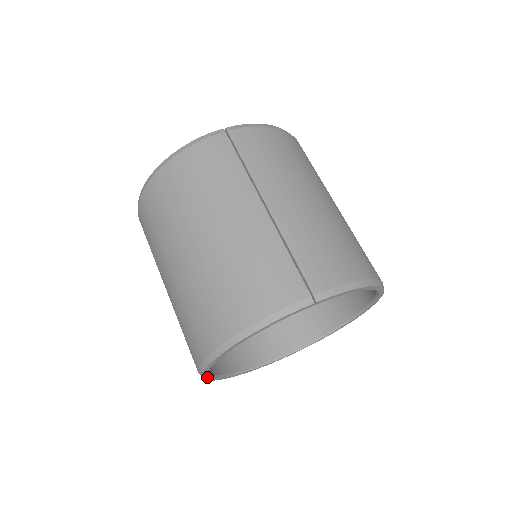
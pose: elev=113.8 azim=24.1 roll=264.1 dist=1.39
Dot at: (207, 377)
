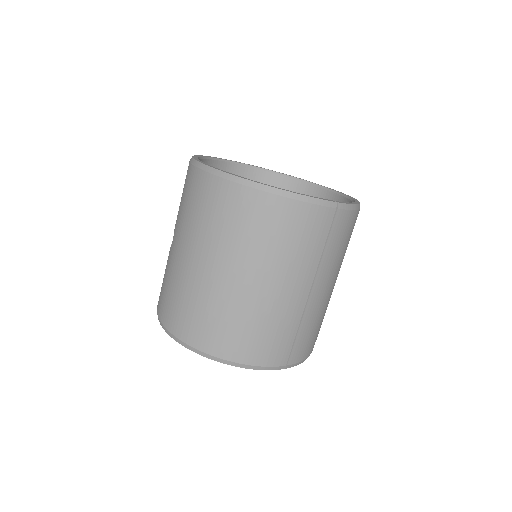
Dot at: occluded
